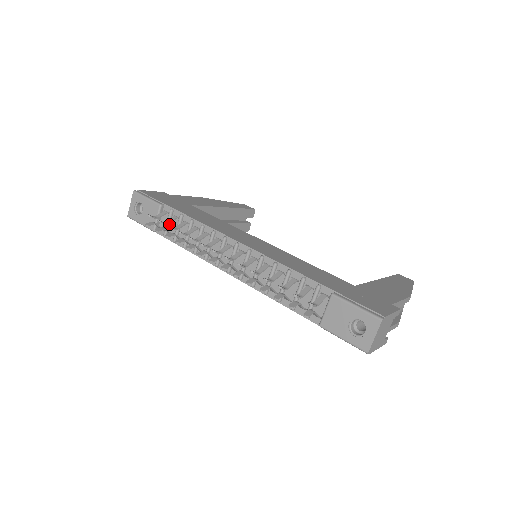
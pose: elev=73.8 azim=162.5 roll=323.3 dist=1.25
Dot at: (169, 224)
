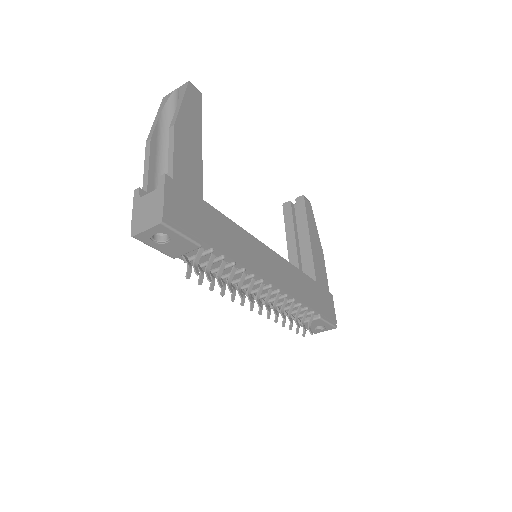
Dot at: occluded
